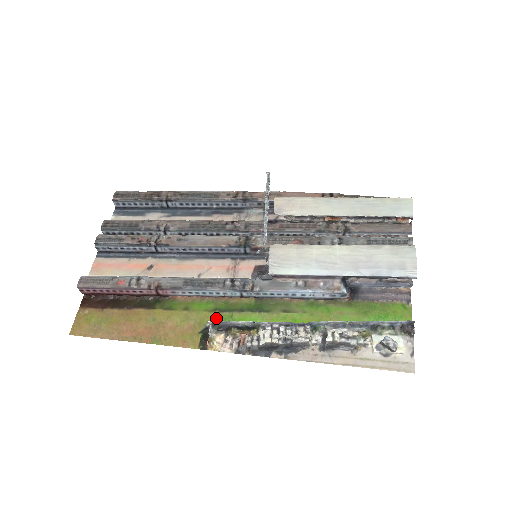
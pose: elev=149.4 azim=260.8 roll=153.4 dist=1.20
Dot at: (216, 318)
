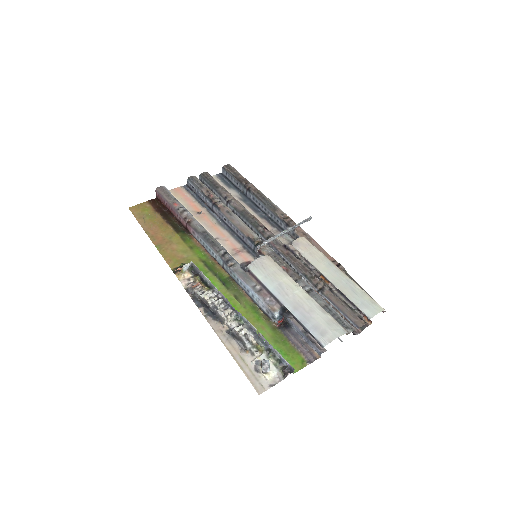
Dot at: (199, 265)
